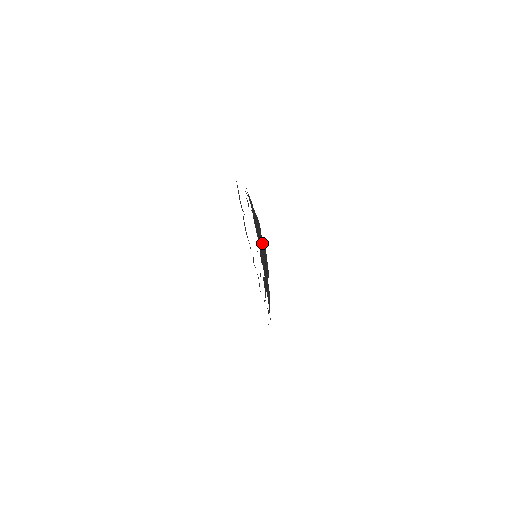
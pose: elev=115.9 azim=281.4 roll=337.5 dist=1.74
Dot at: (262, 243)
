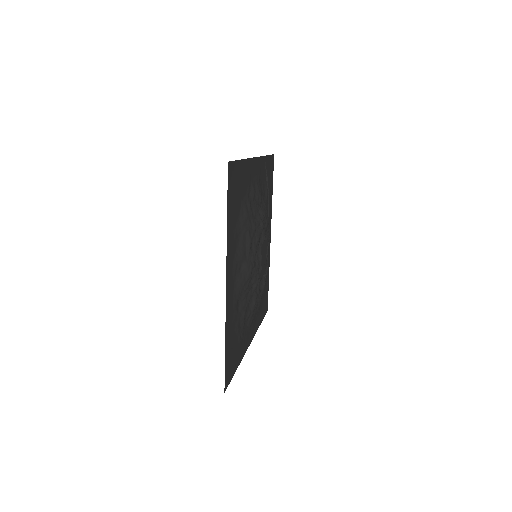
Dot at: (247, 262)
